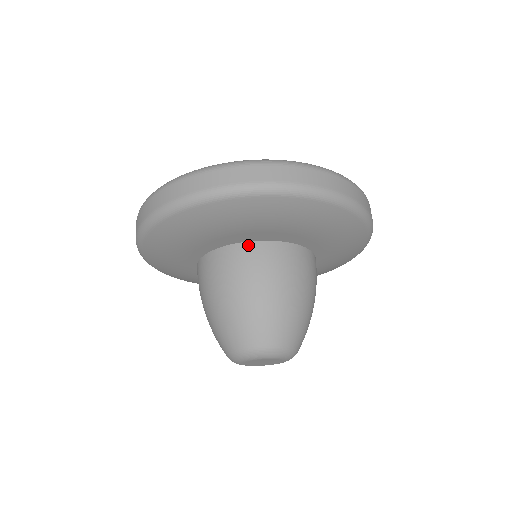
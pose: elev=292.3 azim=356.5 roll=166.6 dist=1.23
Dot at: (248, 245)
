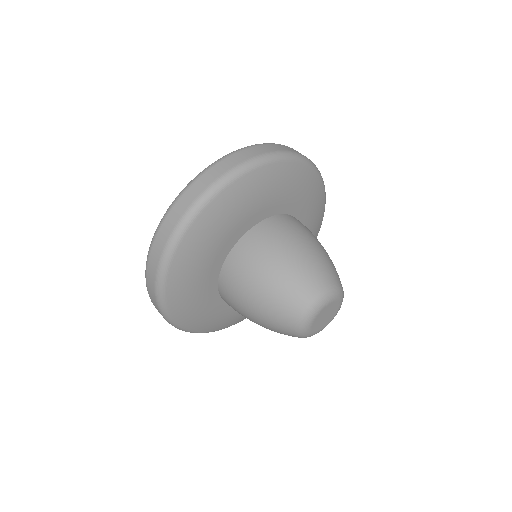
Dot at: (285, 216)
